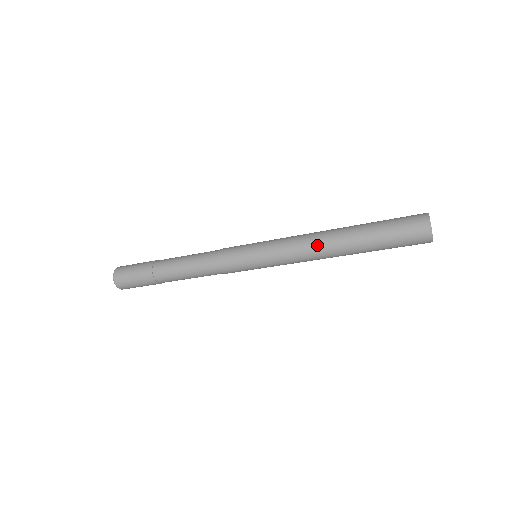
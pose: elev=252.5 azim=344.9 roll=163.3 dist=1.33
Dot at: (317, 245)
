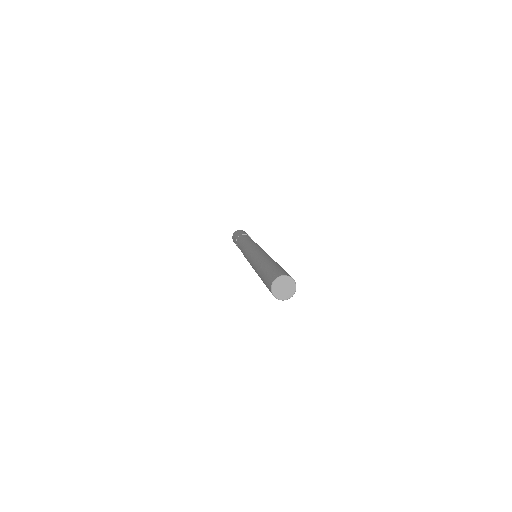
Dot at: occluded
